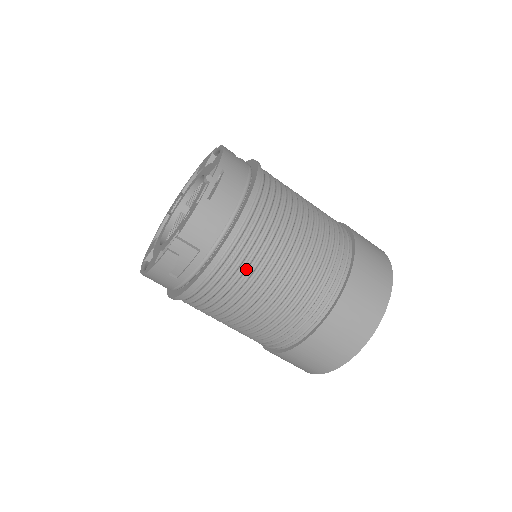
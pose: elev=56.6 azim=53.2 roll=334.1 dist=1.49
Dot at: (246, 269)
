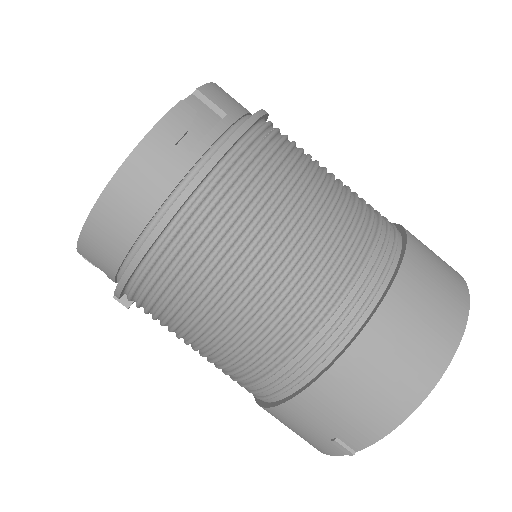
Dot at: (289, 153)
